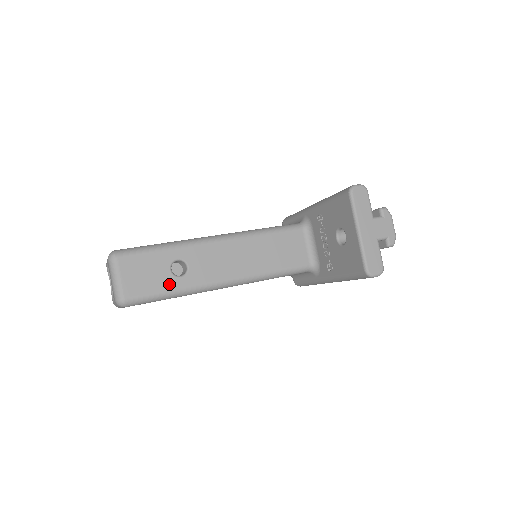
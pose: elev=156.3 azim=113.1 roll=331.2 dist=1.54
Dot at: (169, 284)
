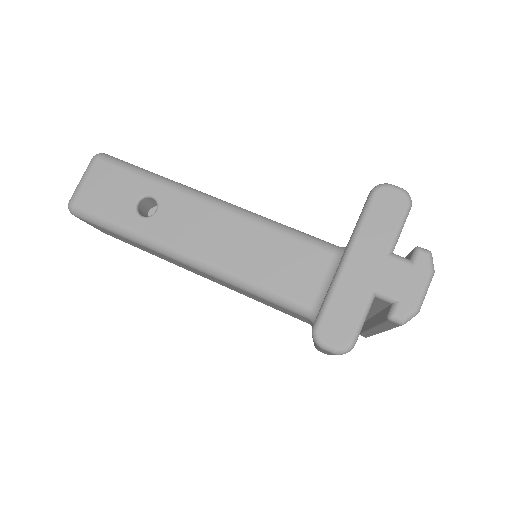
Dot at: (124, 216)
